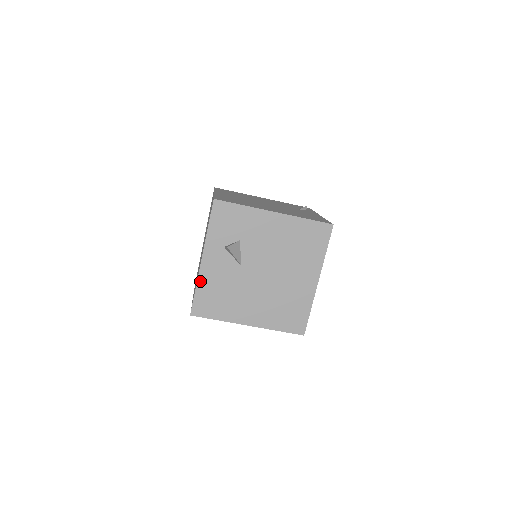
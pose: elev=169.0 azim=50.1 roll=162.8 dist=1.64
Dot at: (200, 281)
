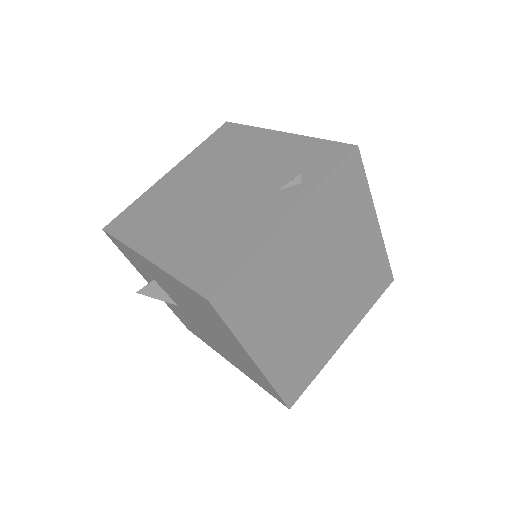
Dot at: (167, 304)
